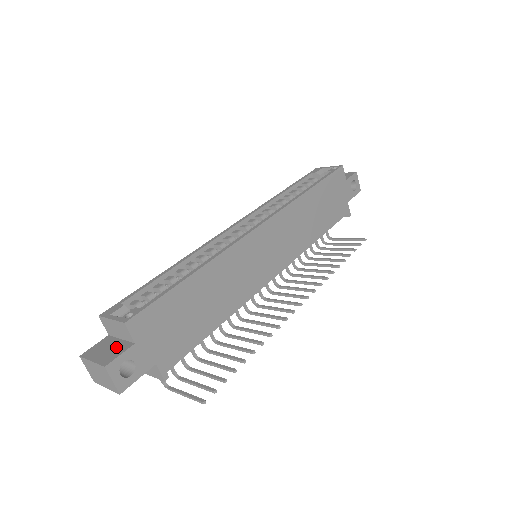
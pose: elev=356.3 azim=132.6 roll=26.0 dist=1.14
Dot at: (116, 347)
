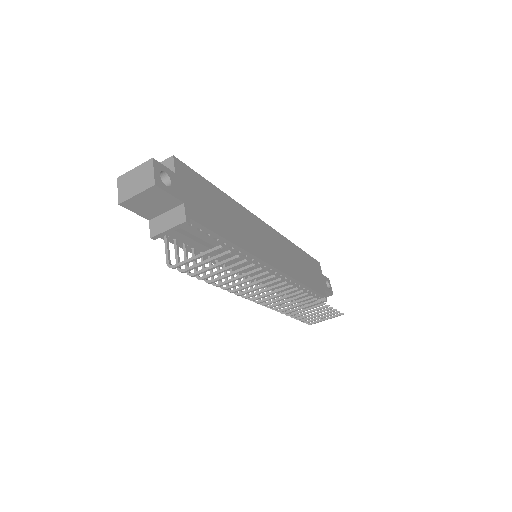
Dot at: occluded
